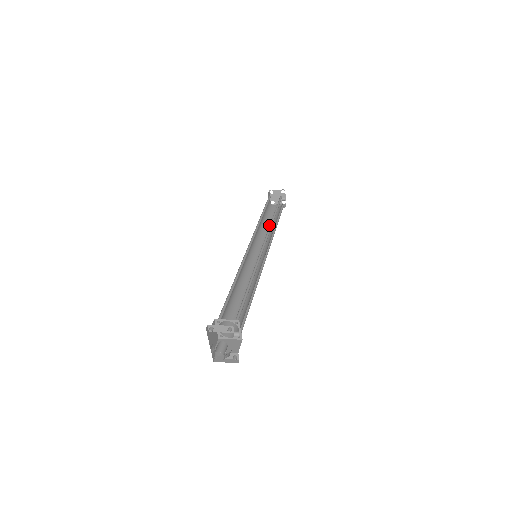
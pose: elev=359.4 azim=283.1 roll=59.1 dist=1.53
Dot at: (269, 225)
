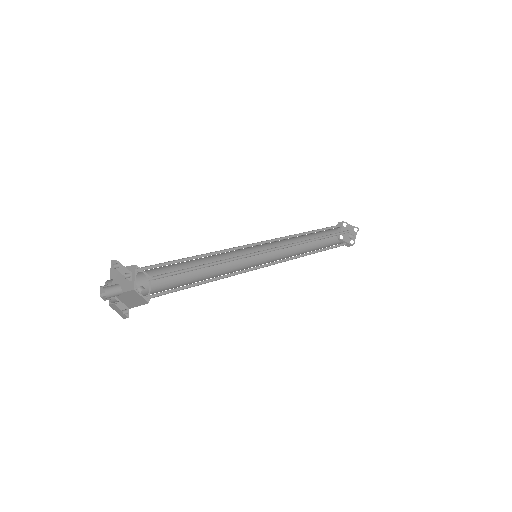
Dot at: (311, 248)
